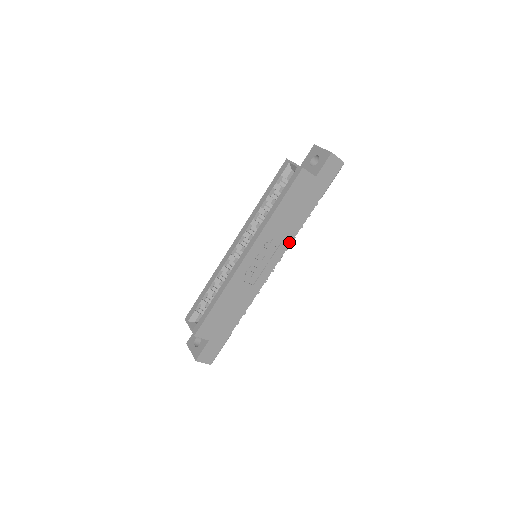
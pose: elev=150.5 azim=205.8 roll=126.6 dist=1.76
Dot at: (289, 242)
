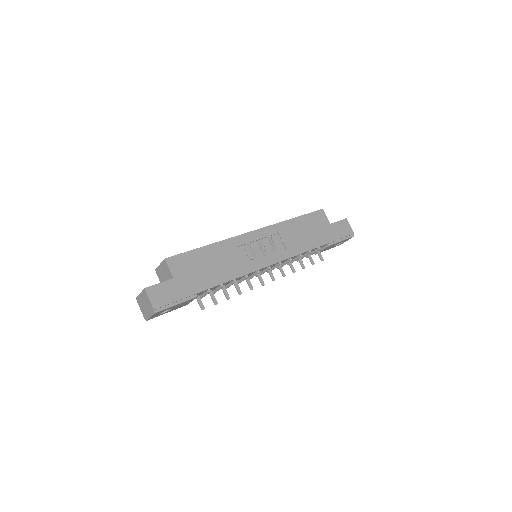
Dot at: (292, 255)
